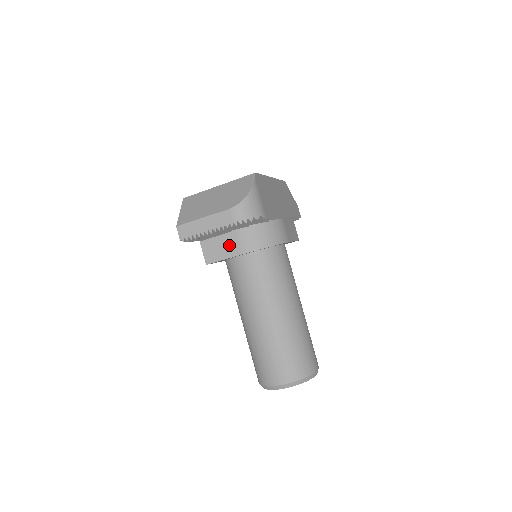
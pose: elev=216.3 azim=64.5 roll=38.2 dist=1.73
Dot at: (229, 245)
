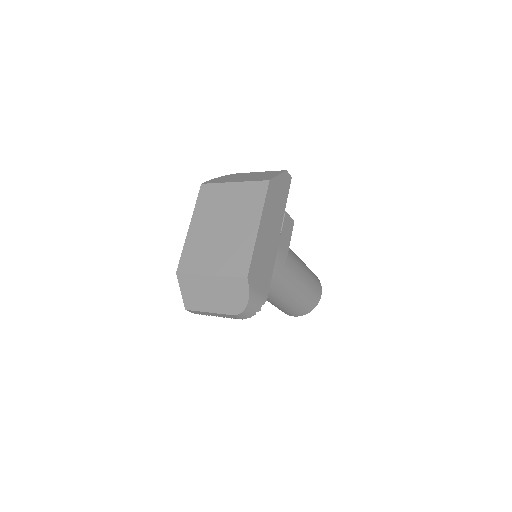
Dot at: occluded
